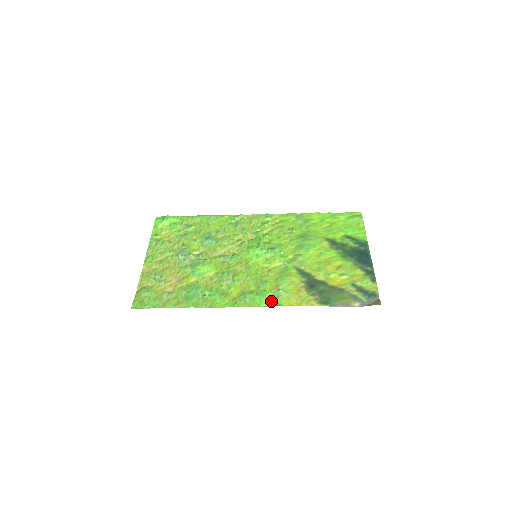
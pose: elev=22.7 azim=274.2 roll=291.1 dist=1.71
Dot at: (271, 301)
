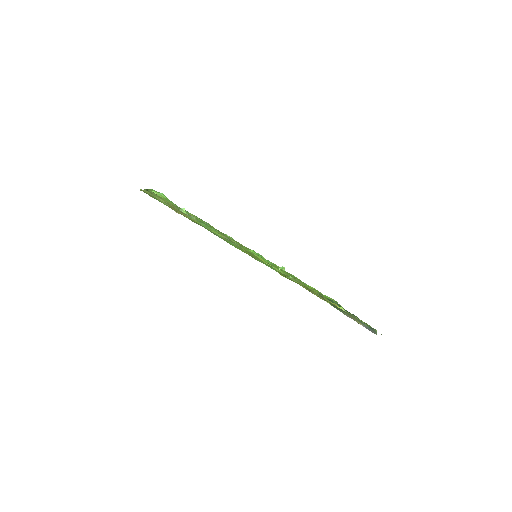
Dot at: (283, 276)
